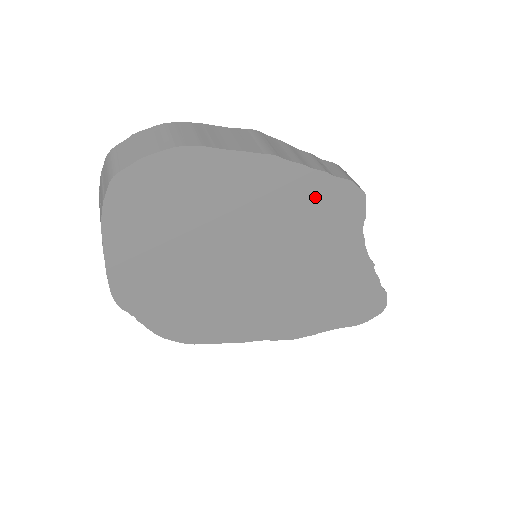
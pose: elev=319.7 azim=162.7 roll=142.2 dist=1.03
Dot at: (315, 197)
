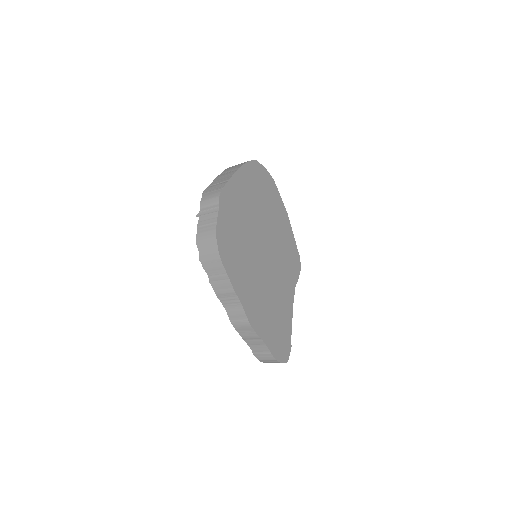
Dot at: (290, 247)
